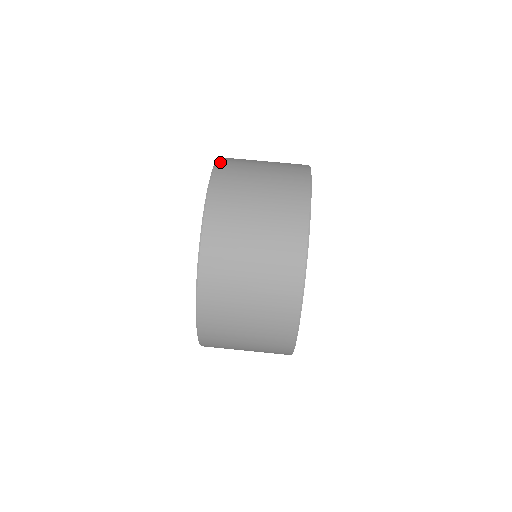
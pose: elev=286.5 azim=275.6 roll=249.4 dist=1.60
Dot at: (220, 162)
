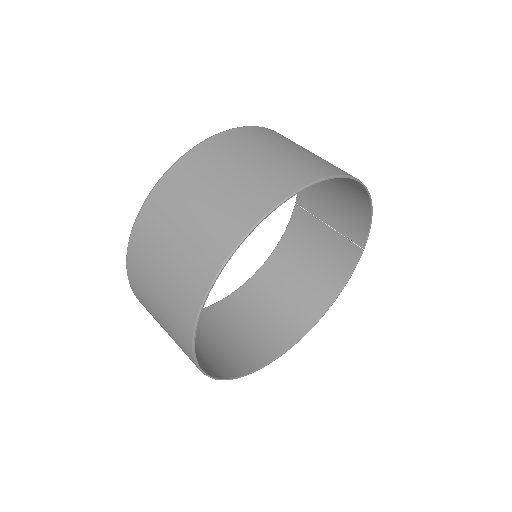
Dot at: (195, 150)
